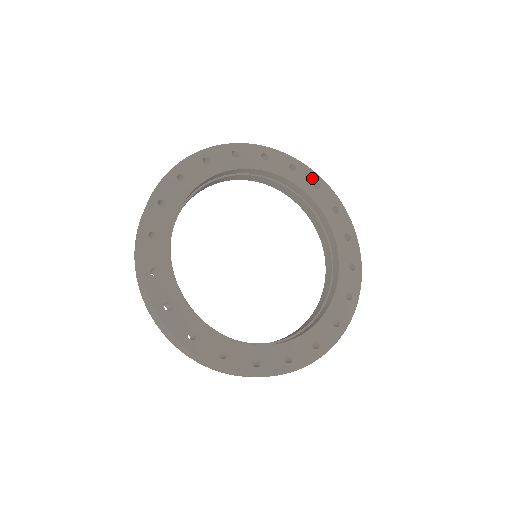
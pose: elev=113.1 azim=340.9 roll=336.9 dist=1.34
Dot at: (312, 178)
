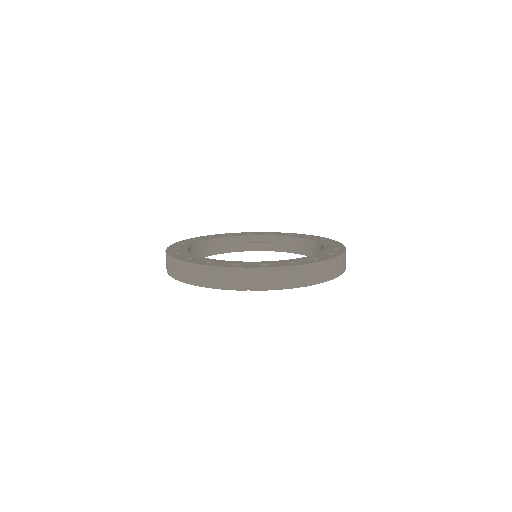
Dot at: (265, 233)
